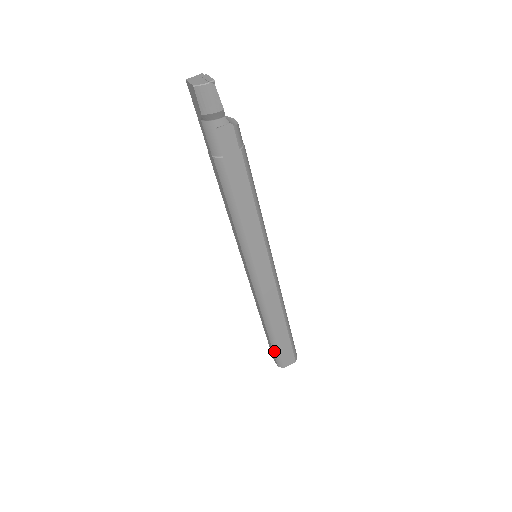
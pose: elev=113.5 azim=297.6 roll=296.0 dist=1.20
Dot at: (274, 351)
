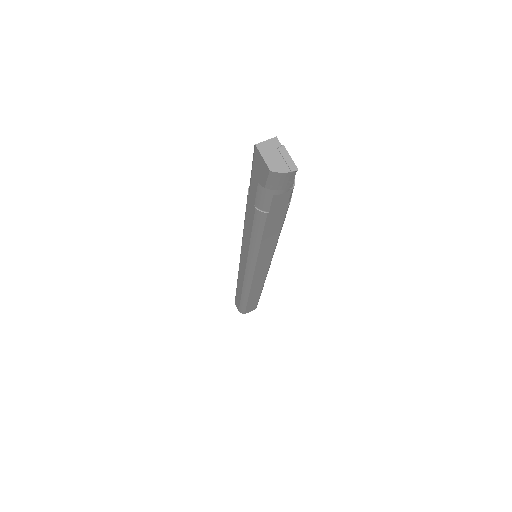
Dot at: (241, 306)
